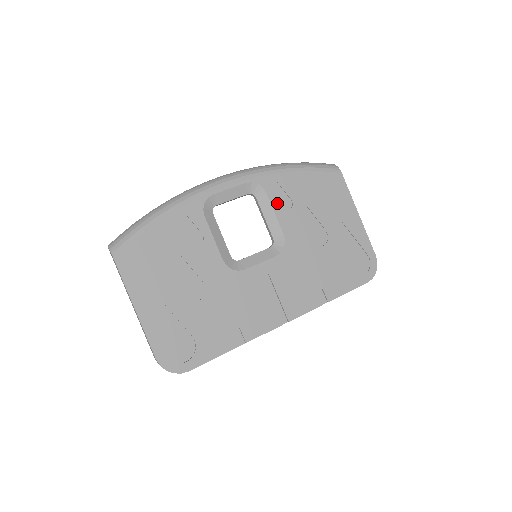
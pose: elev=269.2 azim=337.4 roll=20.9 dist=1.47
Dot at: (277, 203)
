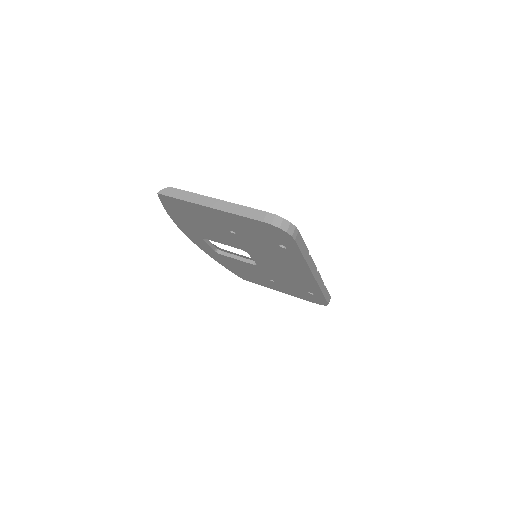
Dot at: occluded
